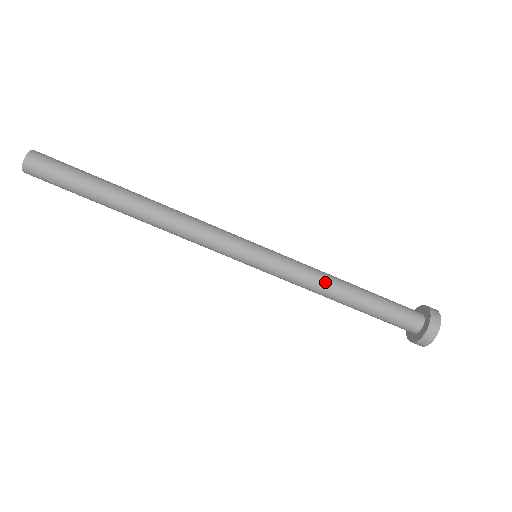
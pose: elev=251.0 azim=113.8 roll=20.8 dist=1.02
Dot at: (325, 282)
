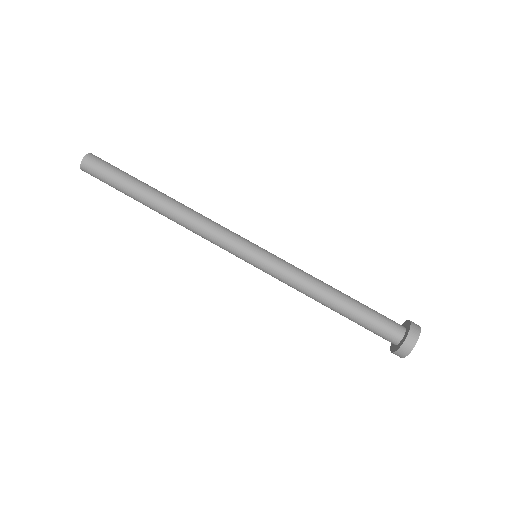
Dot at: (313, 285)
